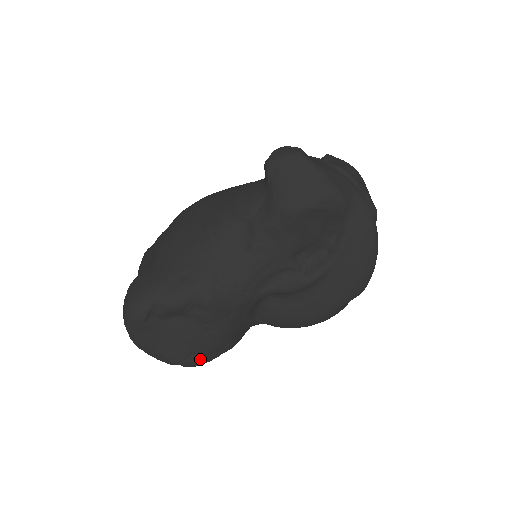
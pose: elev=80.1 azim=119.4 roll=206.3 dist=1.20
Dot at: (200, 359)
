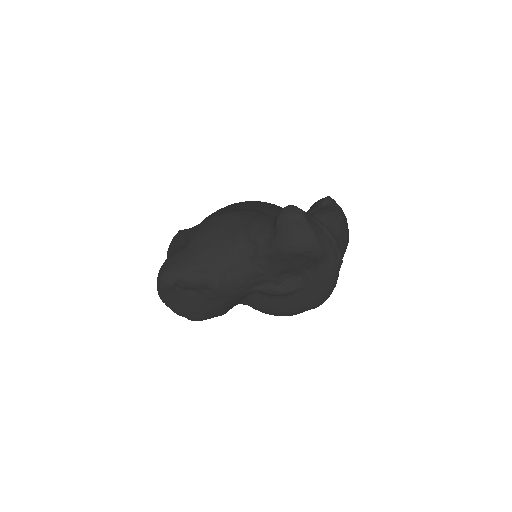
Dot at: (200, 318)
